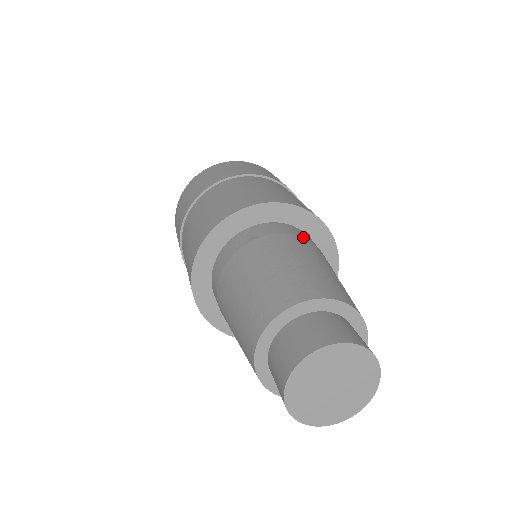
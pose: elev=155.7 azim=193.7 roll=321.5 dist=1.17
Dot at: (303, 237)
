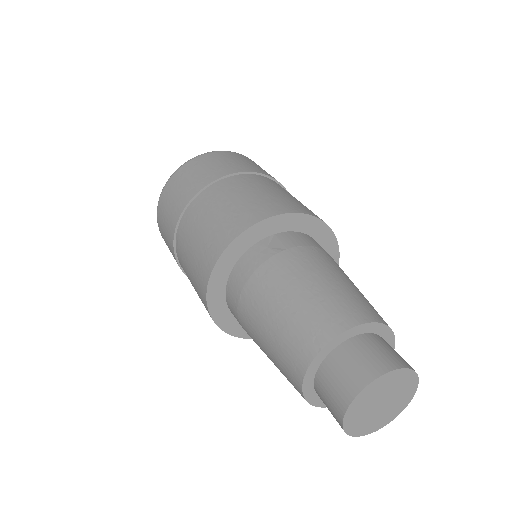
Dot at: (323, 249)
